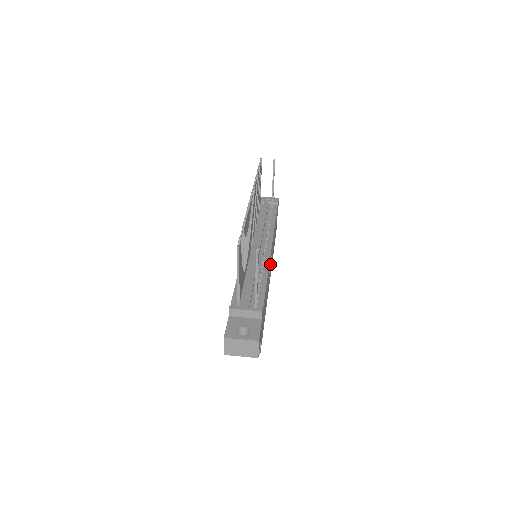
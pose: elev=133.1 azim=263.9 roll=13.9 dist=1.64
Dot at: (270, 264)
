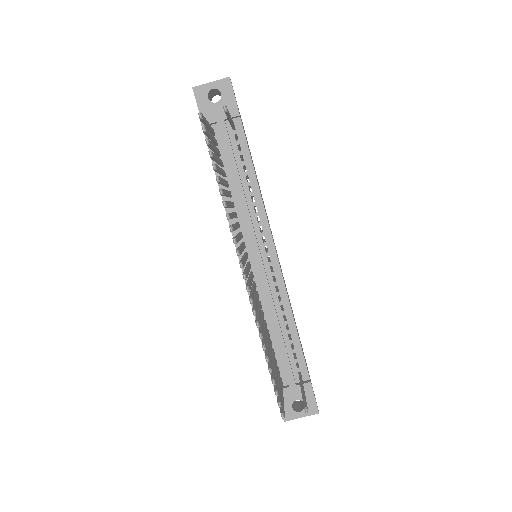
Dot at: occluded
